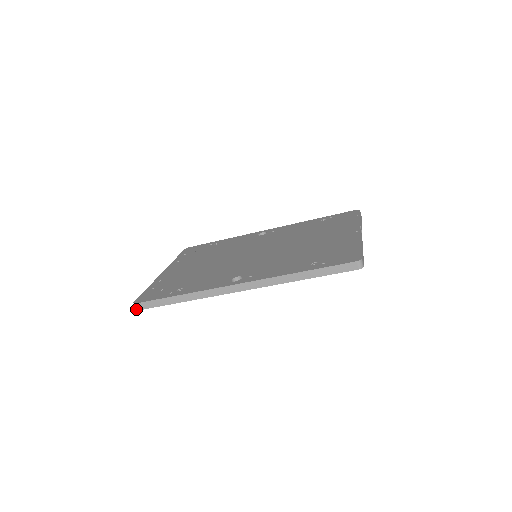
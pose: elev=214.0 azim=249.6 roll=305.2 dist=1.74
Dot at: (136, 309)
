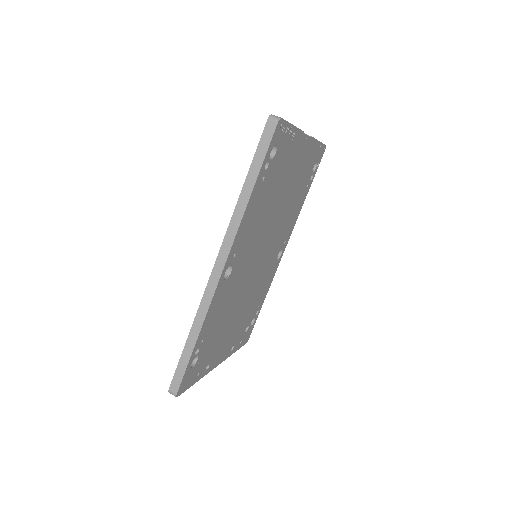
Dot at: occluded
